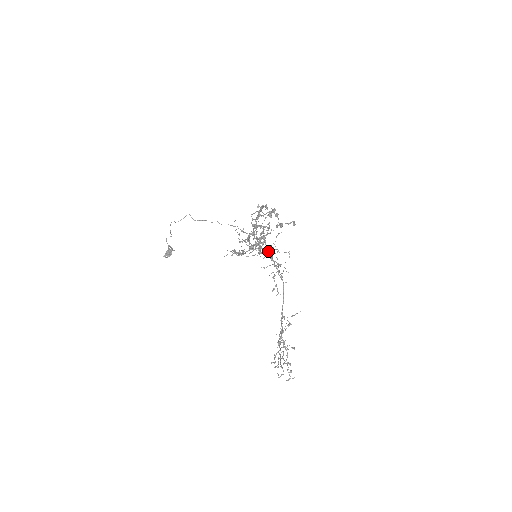
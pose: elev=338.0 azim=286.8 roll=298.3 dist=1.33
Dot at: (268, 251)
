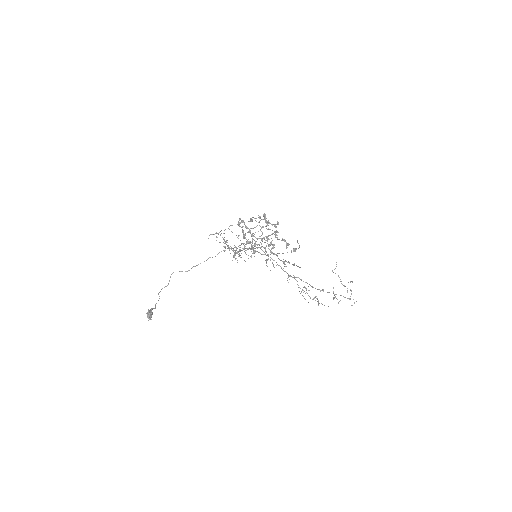
Dot at: (244, 246)
